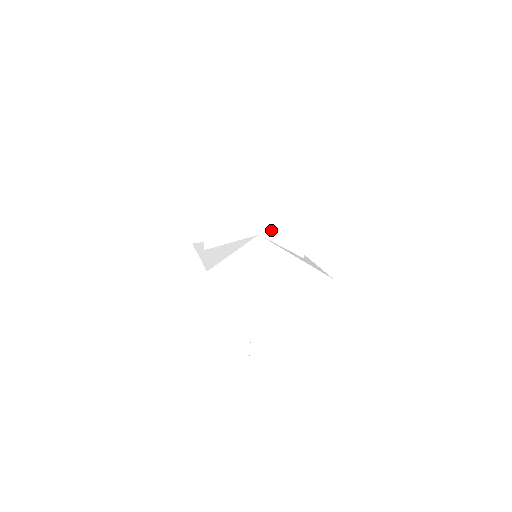
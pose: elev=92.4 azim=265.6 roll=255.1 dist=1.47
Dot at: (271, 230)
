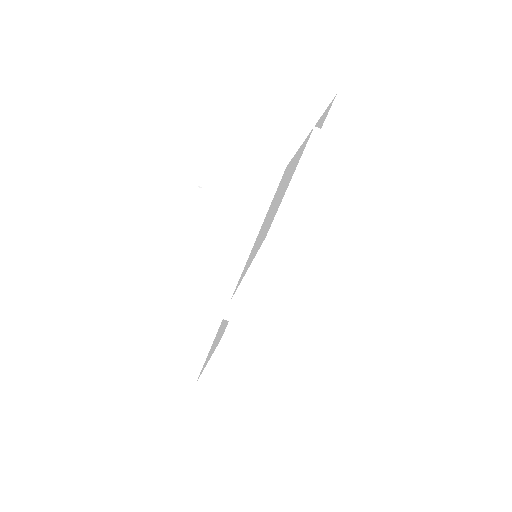
Dot at: (284, 239)
